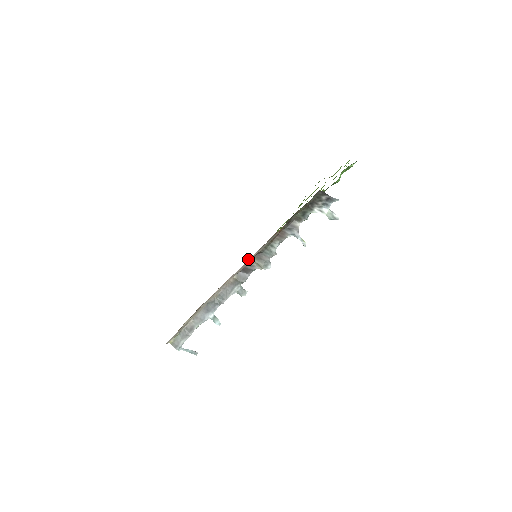
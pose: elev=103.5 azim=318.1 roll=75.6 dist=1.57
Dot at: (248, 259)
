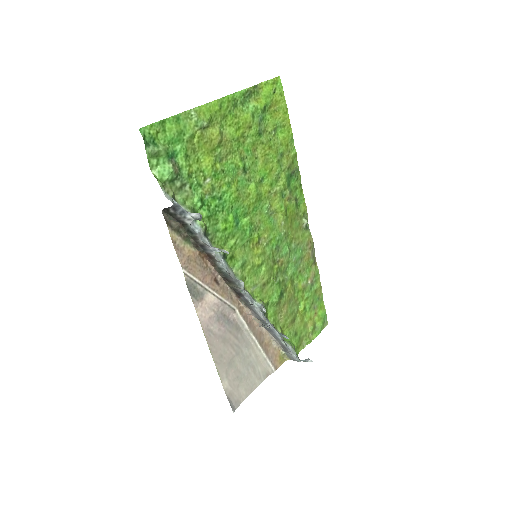
Dot at: (302, 222)
